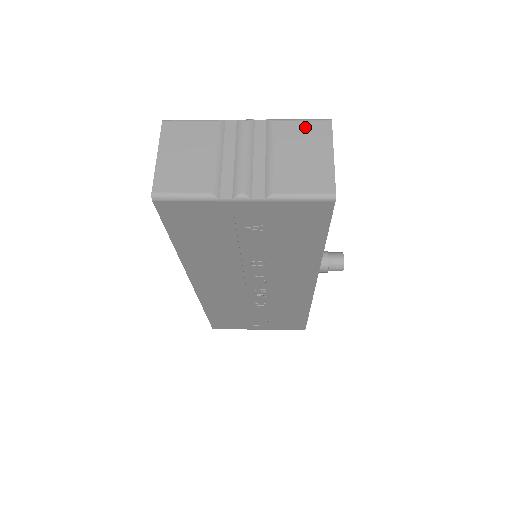
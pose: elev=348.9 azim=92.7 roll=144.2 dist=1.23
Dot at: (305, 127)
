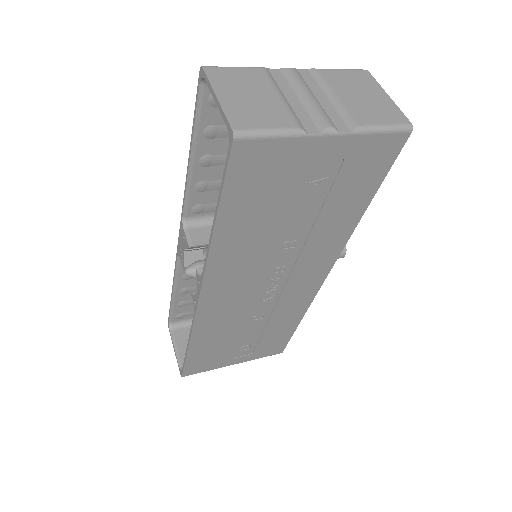
Dot at: (349, 74)
